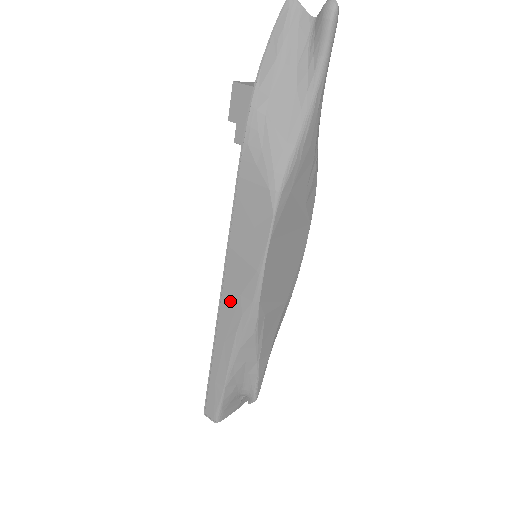
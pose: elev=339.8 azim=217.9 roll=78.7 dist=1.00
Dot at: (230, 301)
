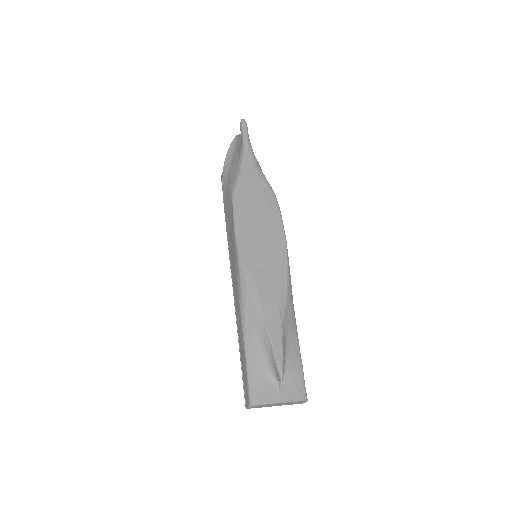
Dot at: (234, 280)
